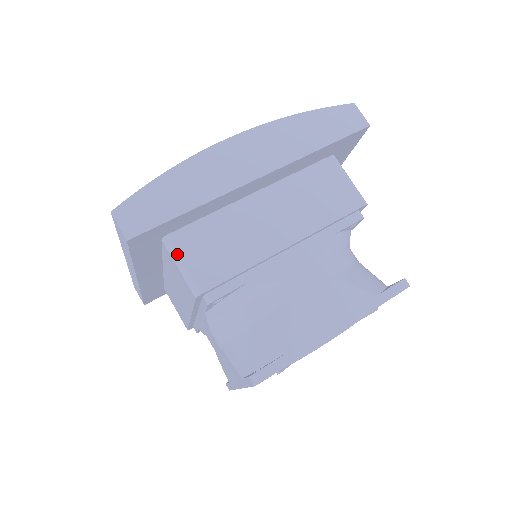
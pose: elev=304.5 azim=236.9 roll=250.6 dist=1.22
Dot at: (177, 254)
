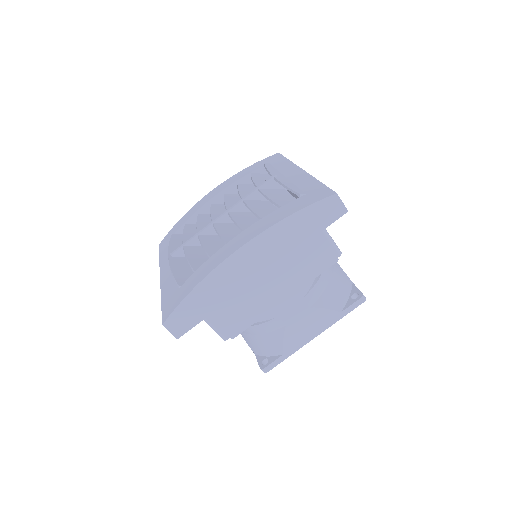
Dot at: (207, 320)
